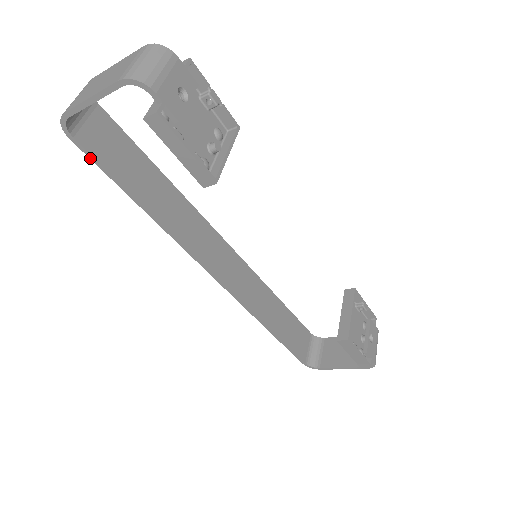
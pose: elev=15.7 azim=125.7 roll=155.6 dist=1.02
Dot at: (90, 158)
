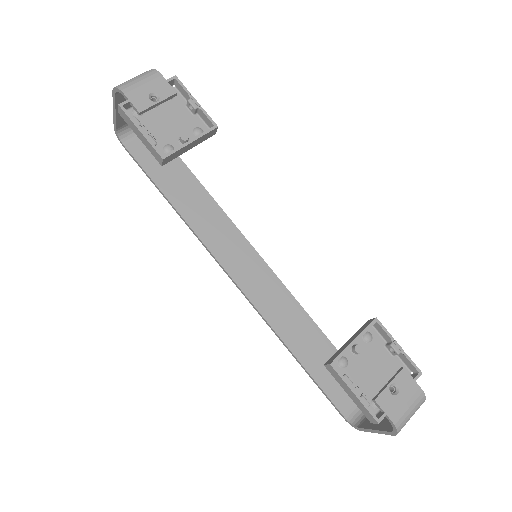
Dot at: (135, 161)
